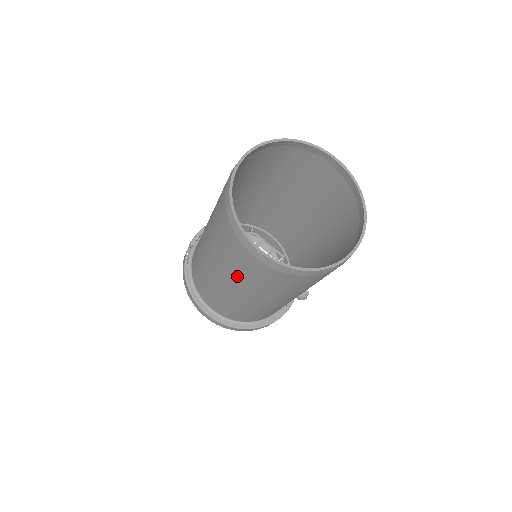
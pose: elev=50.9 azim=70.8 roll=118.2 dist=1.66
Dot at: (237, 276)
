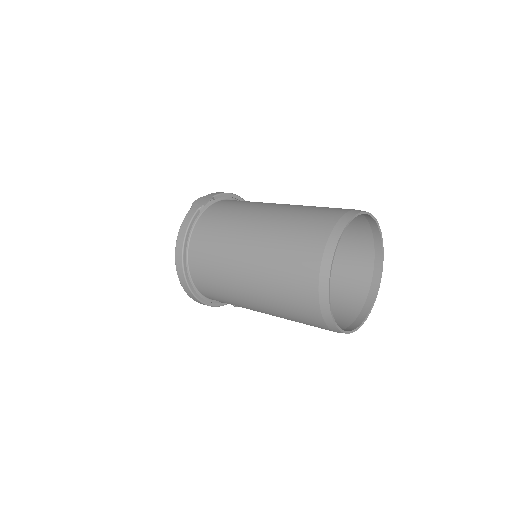
Dot at: (272, 274)
